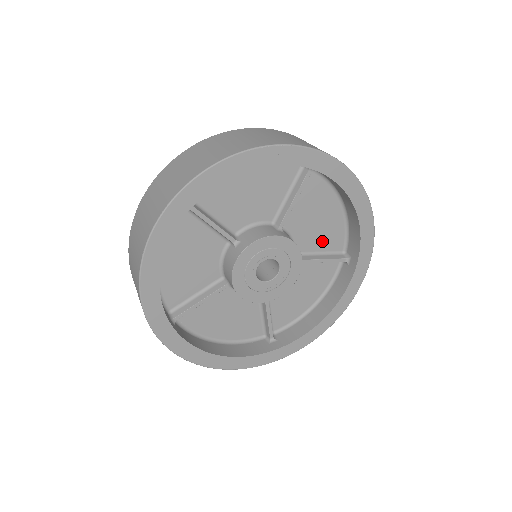
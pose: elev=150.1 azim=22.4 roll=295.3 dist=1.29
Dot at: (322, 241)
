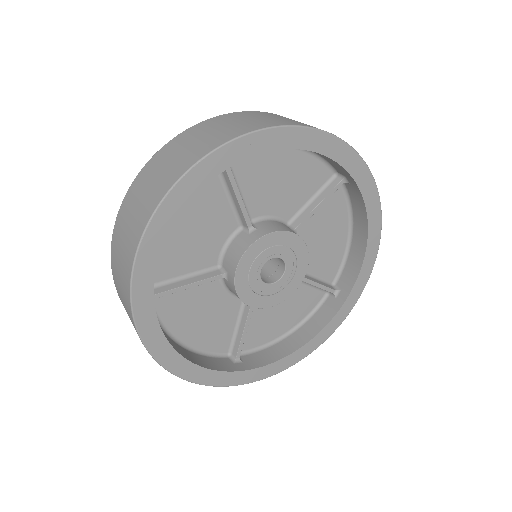
Dot at: (304, 189)
